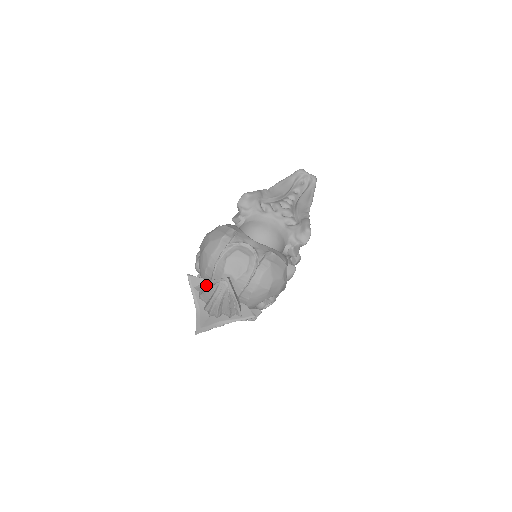
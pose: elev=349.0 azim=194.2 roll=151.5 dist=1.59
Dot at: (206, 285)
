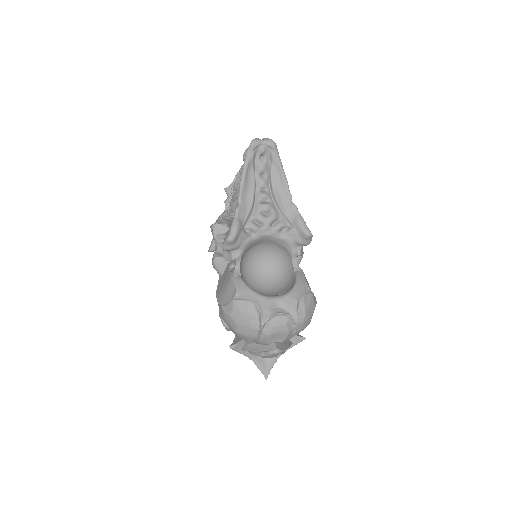
Dot at: (254, 351)
